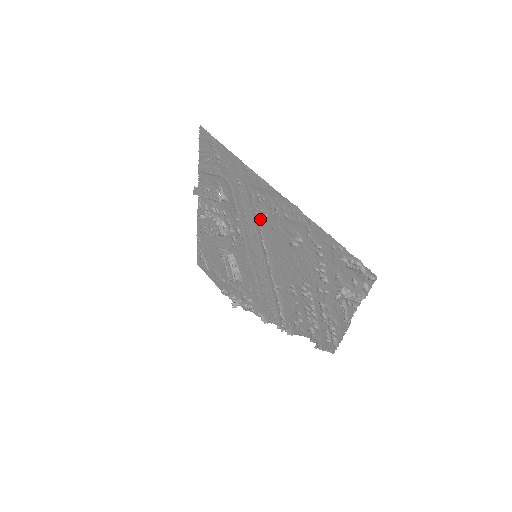
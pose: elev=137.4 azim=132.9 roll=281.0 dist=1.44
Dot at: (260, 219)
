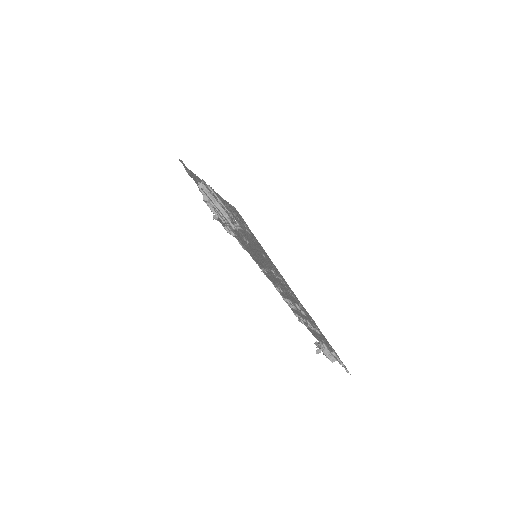
Dot at: (274, 273)
